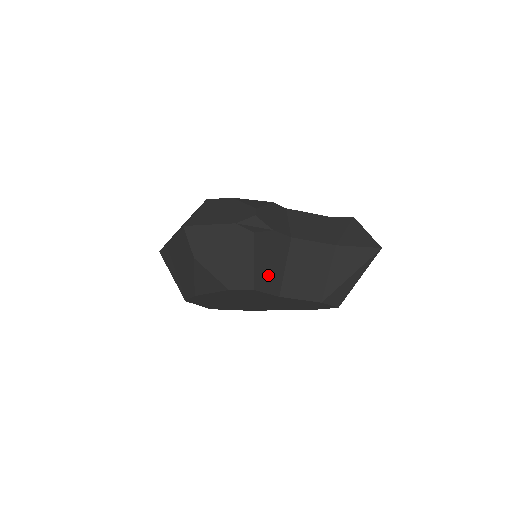
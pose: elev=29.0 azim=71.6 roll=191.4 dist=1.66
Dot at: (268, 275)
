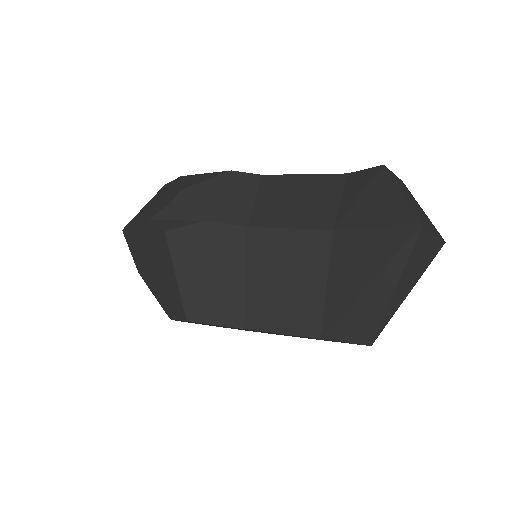
Dot at: (211, 295)
